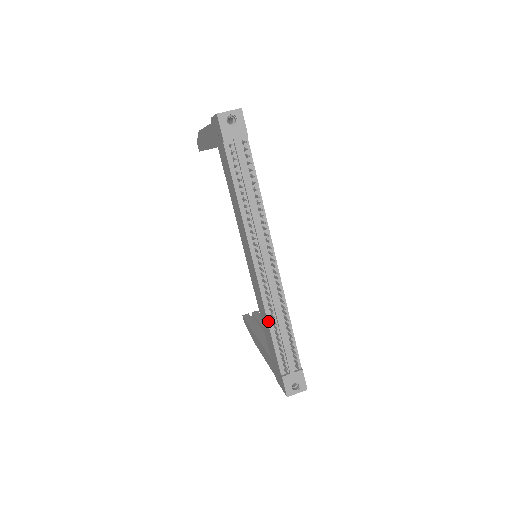
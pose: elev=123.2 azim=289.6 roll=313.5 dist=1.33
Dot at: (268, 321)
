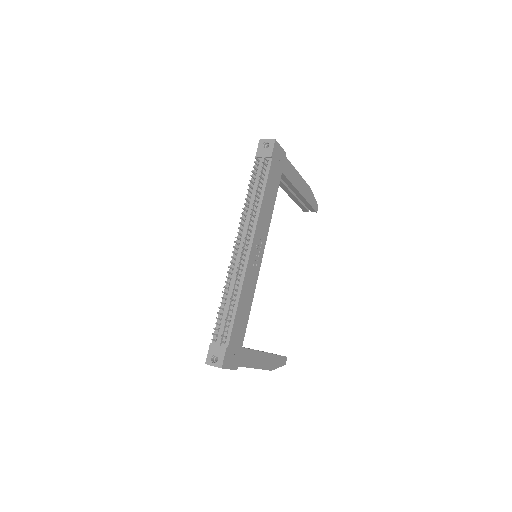
Dot at: occluded
